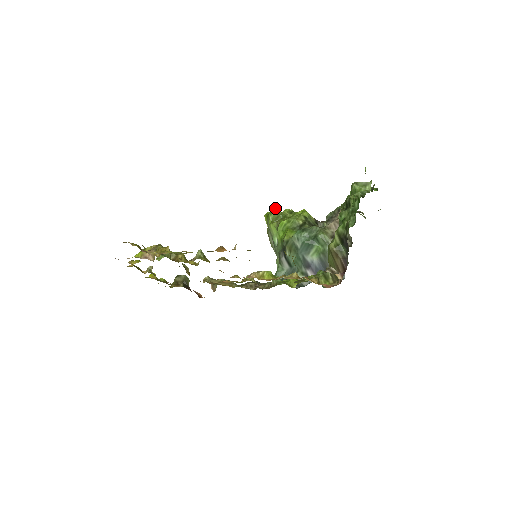
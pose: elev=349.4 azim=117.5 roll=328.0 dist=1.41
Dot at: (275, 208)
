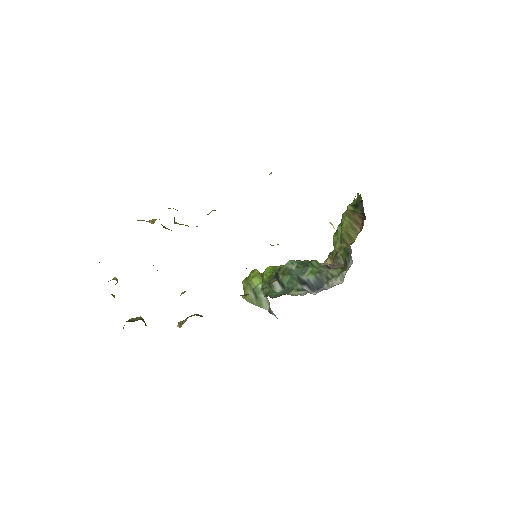
Dot at: (256, 271)
